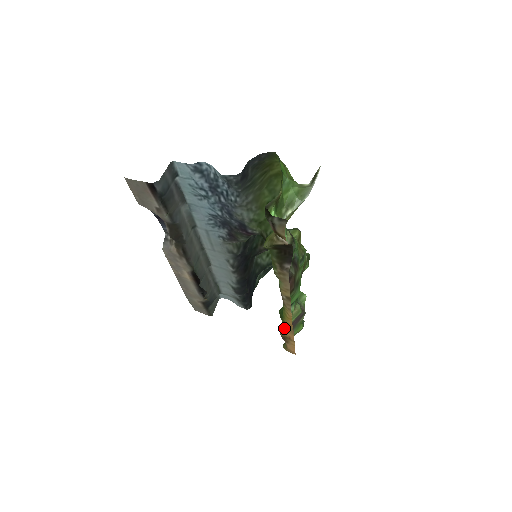
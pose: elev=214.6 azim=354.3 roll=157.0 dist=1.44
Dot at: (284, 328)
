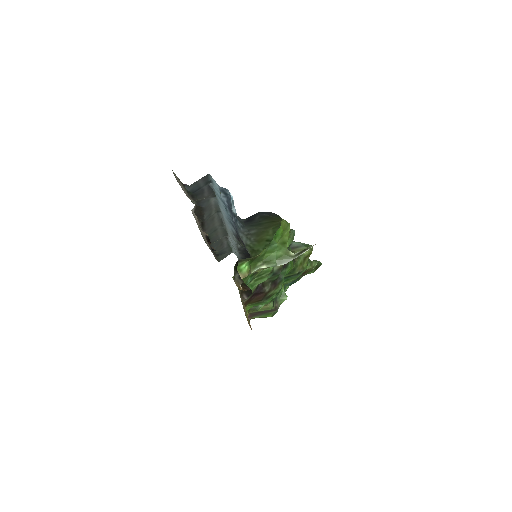
Dot at: (248, 314)
